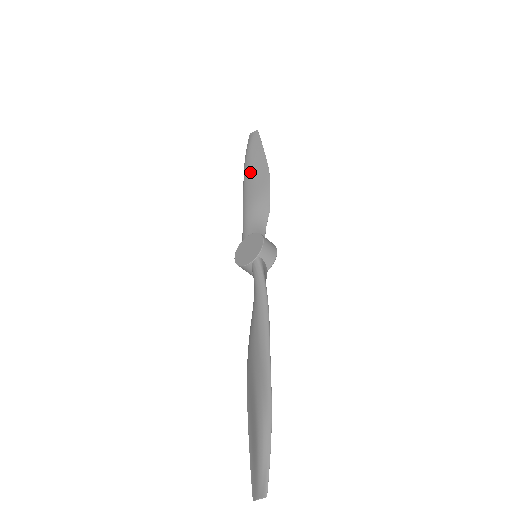
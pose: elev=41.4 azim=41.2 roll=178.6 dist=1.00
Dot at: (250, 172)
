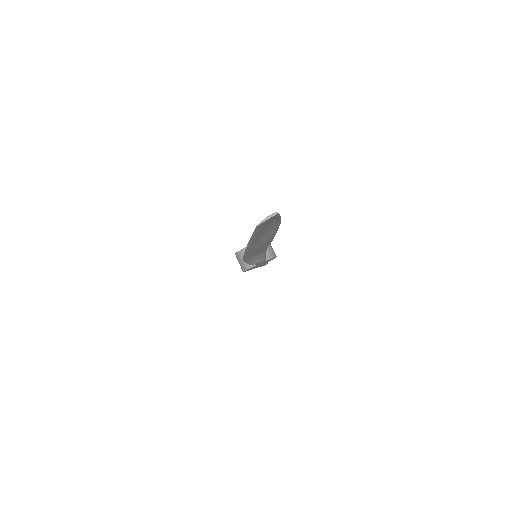
Dot at: occluded
